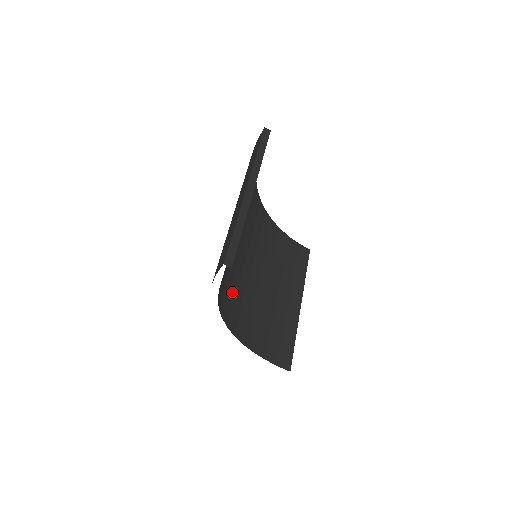
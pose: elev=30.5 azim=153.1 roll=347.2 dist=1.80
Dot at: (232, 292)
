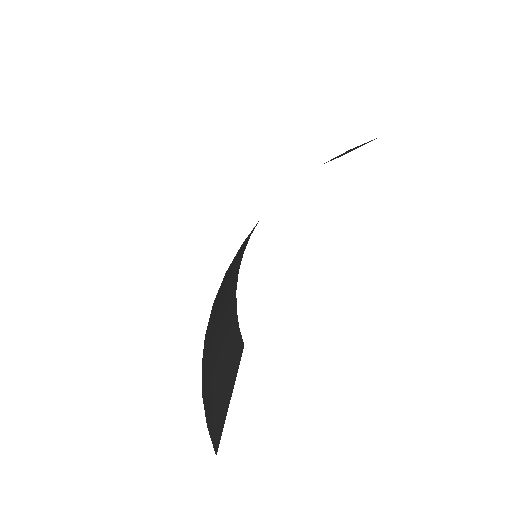
Dot at: occluded
